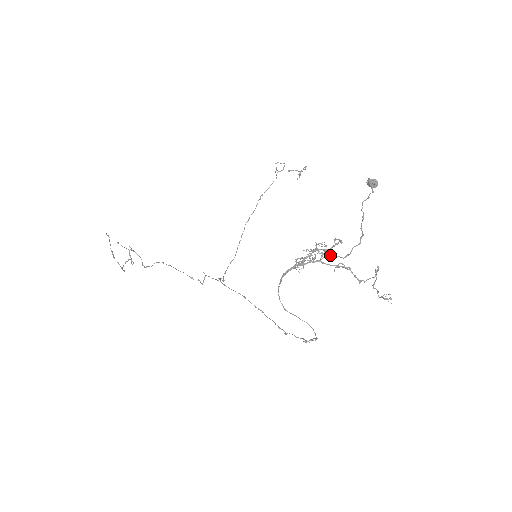
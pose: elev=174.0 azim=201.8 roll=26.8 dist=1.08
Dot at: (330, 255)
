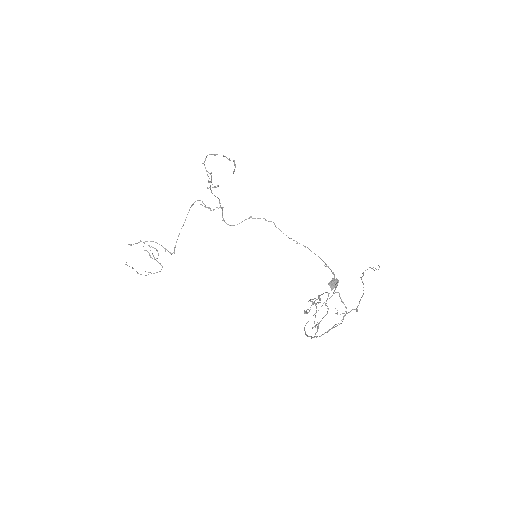
Dot at: occluded
